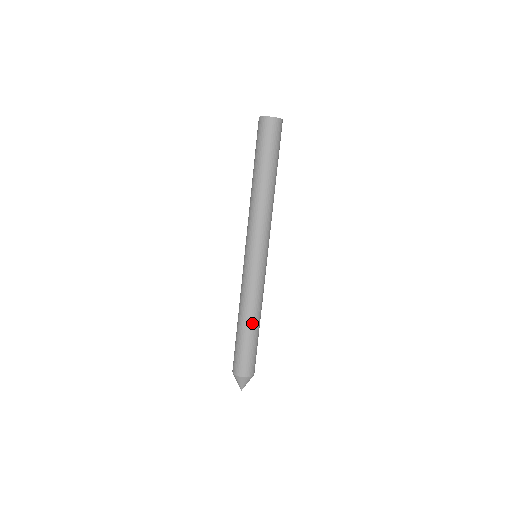
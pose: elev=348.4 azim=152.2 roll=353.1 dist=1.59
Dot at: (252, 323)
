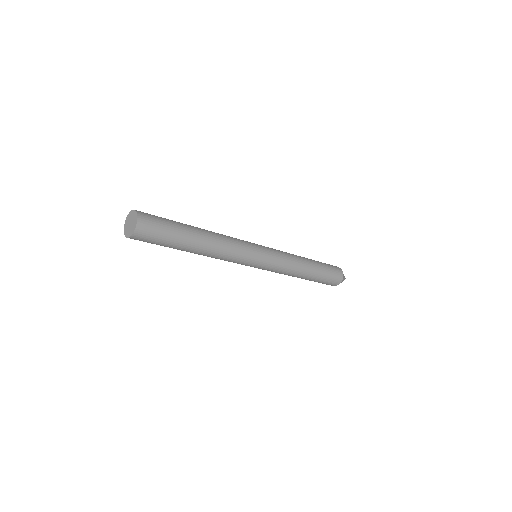
Dot at: (304, 277)
